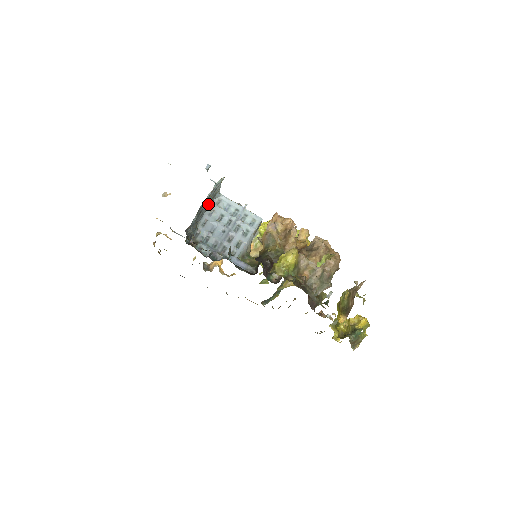
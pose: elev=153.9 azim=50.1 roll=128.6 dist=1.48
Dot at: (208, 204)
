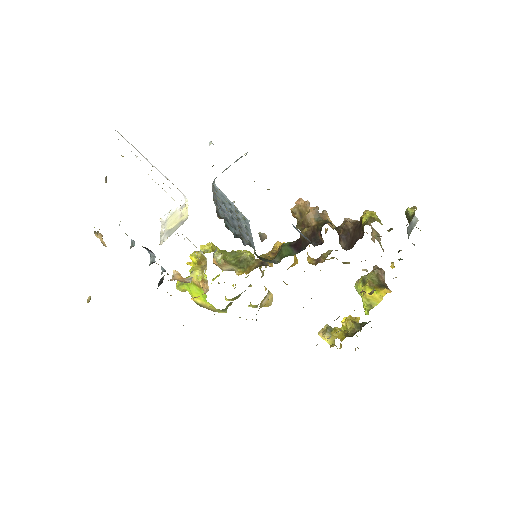
Dot at: occluded
